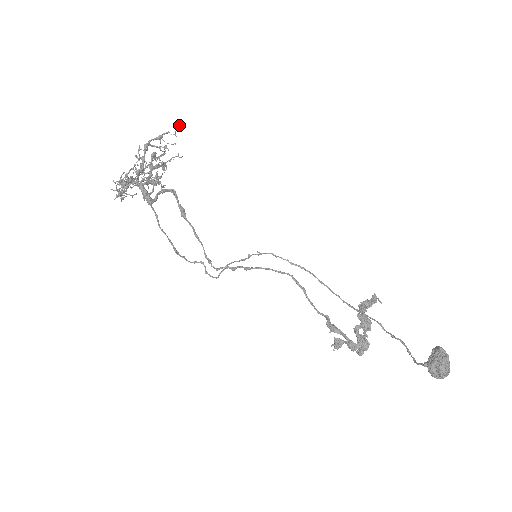
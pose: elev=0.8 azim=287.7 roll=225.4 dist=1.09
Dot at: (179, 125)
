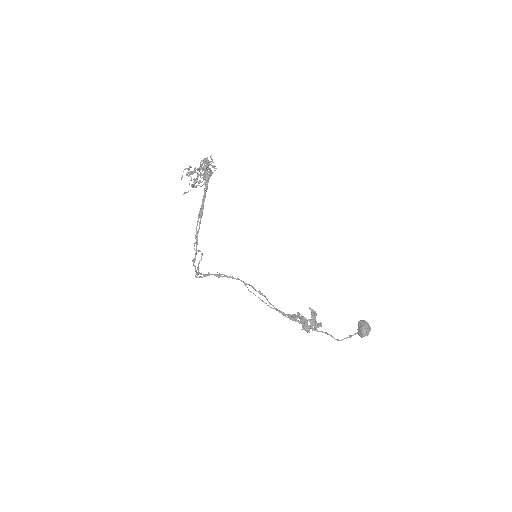
Dot at: occluded
